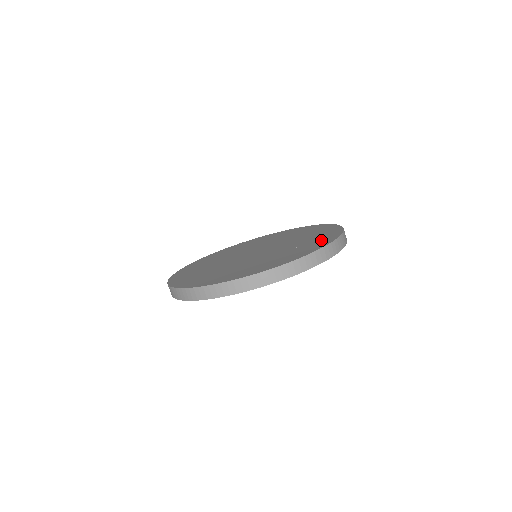
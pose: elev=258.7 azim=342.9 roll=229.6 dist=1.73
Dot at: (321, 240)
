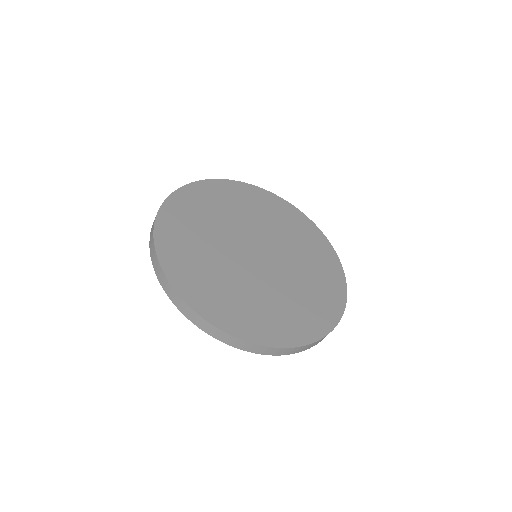
Dot at: (303, 324)
